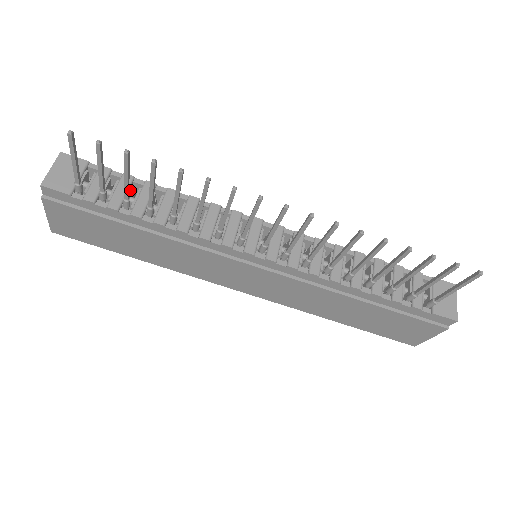
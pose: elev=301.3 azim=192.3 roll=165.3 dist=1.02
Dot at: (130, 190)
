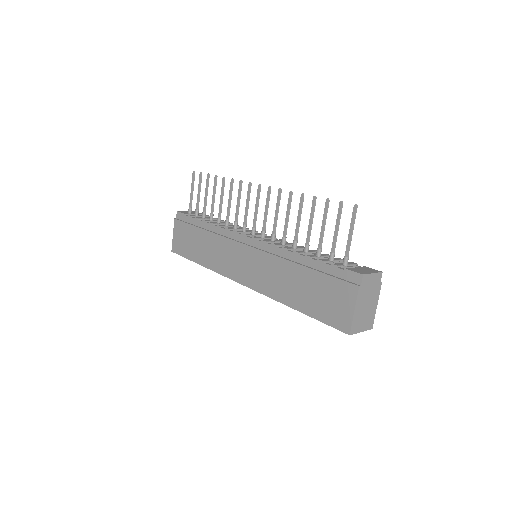
Dot at: occluded
